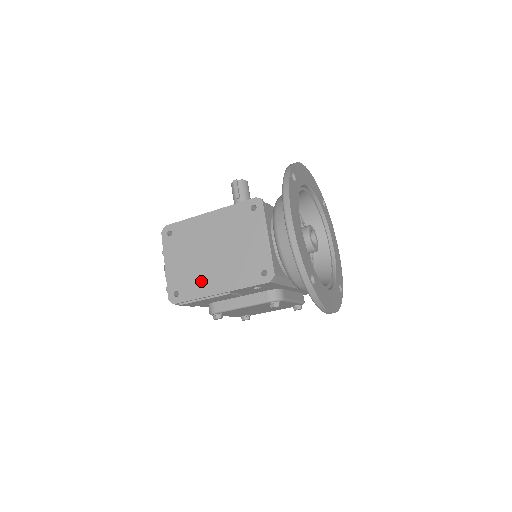
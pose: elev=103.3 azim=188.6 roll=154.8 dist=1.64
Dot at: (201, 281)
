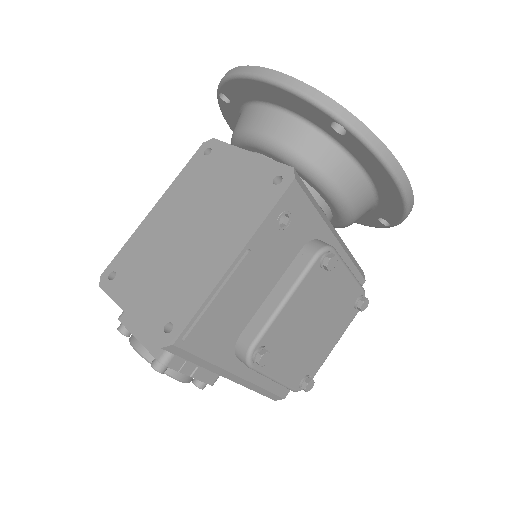
Dot at: (196, 275)
